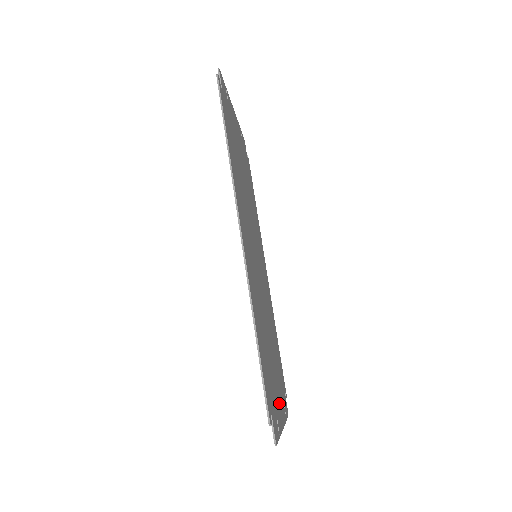
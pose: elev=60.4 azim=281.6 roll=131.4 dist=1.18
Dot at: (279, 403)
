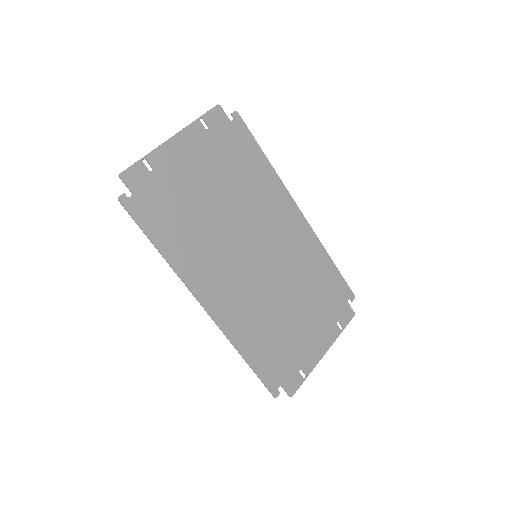
Dot at: (315, 343)
